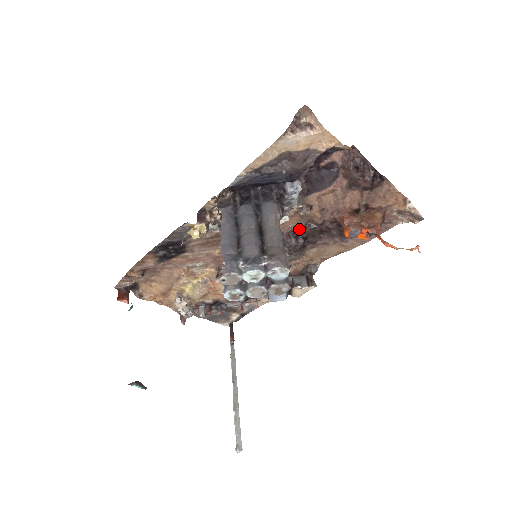
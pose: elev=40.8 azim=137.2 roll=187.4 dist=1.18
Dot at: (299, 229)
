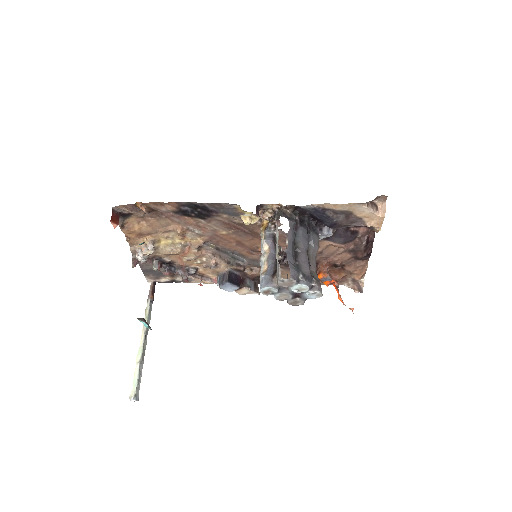
Dot at: occluded
